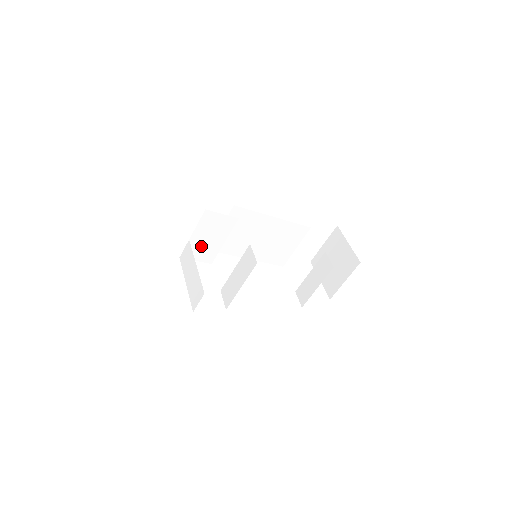
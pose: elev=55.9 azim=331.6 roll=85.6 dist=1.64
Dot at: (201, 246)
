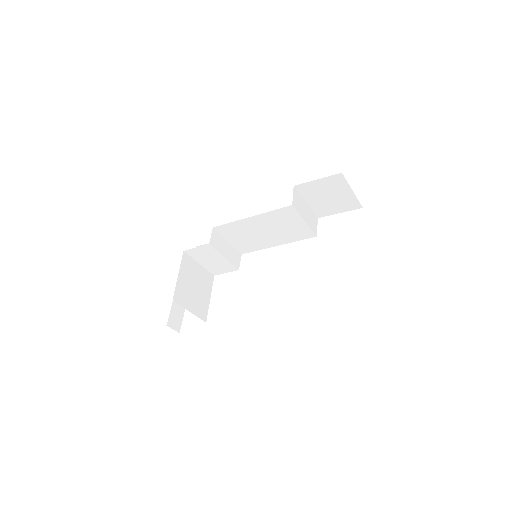
Dot at: (215, 266)
